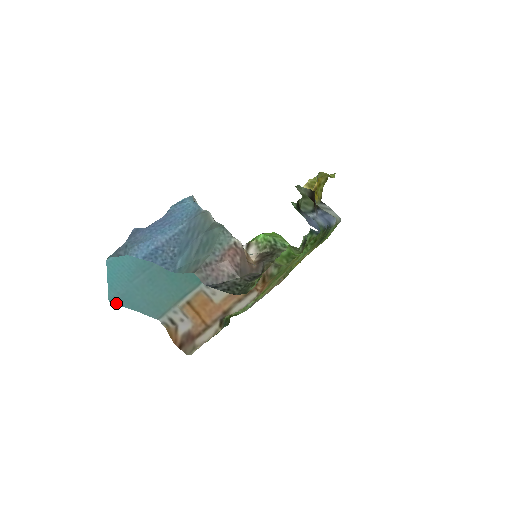
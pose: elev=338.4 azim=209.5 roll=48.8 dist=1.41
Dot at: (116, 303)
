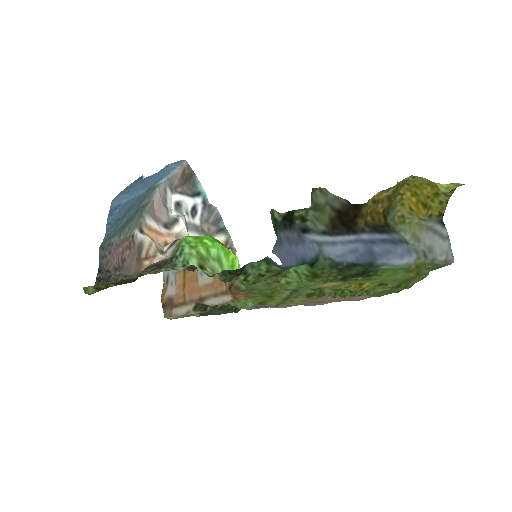
Dot at: occluded
